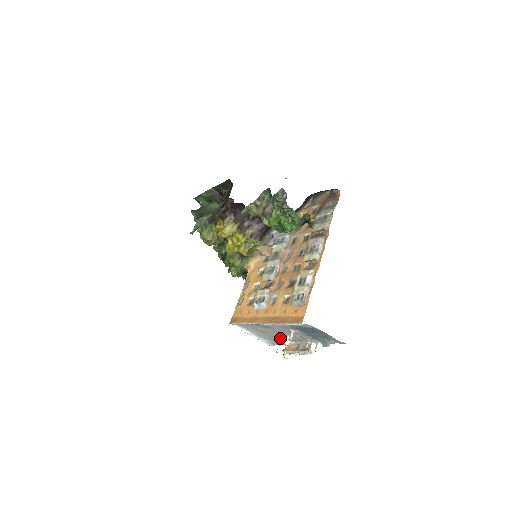
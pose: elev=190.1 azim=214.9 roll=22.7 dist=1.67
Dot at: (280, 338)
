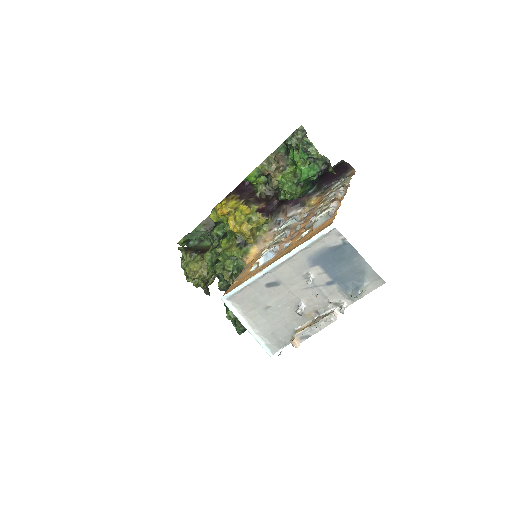
Dot at: (287, 323)
